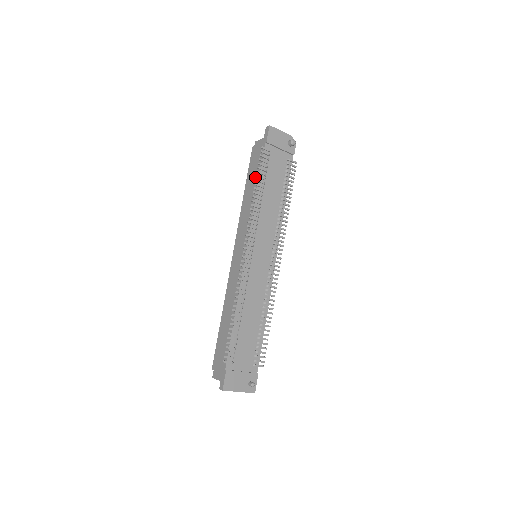
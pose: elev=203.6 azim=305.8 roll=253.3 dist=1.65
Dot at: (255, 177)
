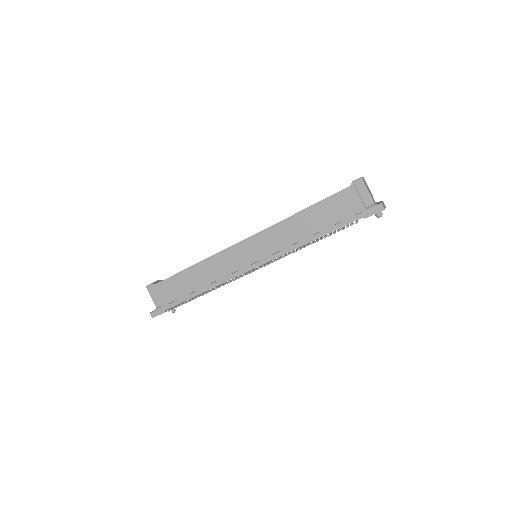
Dot at: (323, 221)
